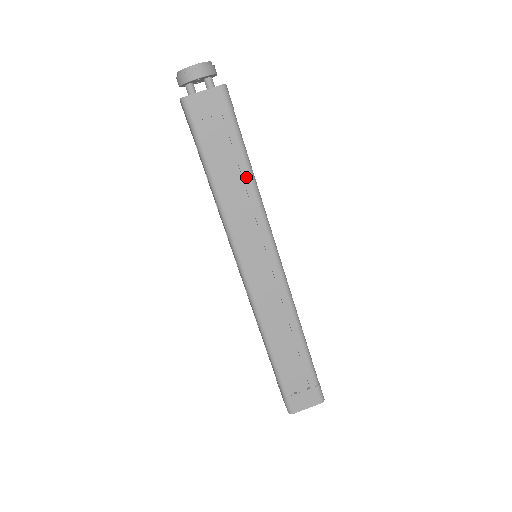
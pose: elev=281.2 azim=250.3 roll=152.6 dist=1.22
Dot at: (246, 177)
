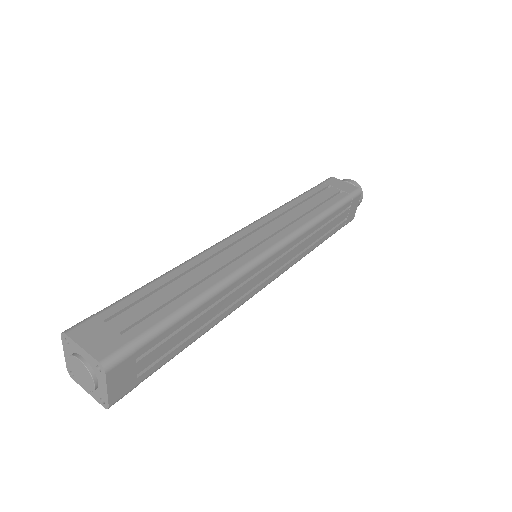
Dot at: (319, 211)
